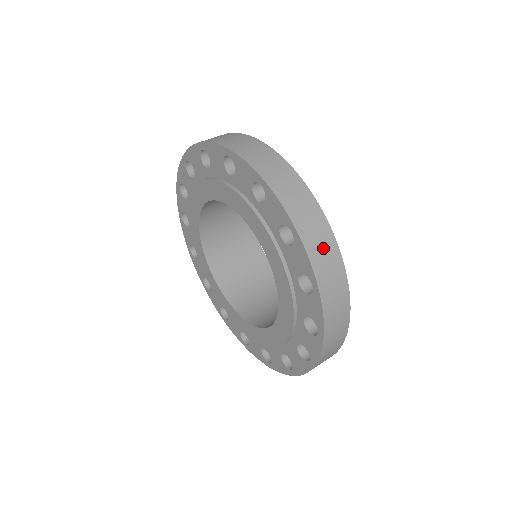
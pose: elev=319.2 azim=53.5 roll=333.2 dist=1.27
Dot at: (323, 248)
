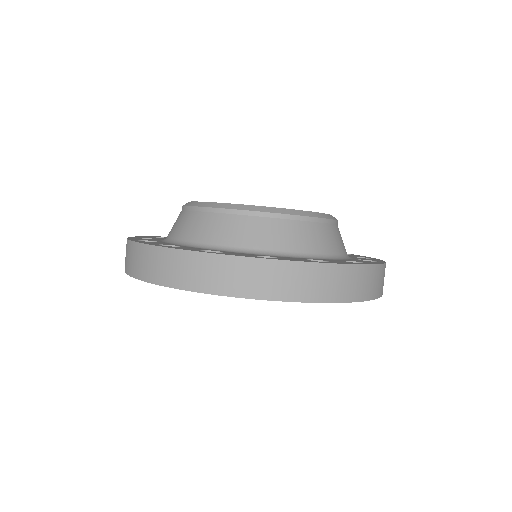
Dot at: occluded
